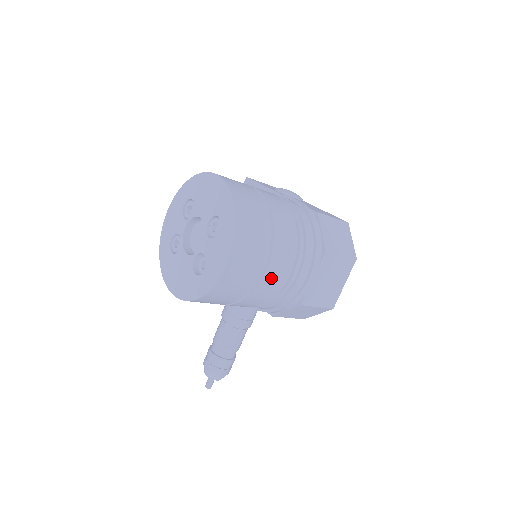
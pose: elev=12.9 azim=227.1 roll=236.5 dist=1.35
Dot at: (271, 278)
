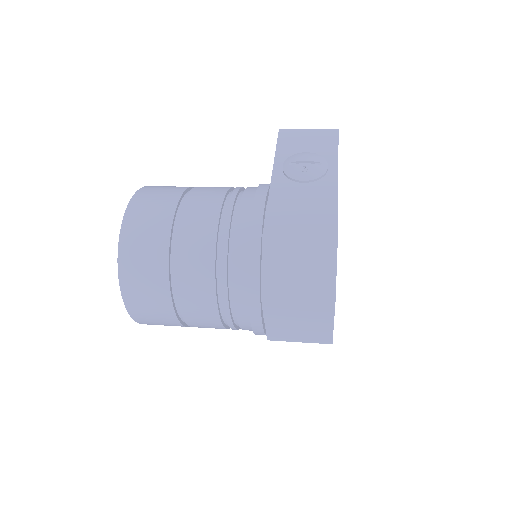
Dot at: (197, 320)
